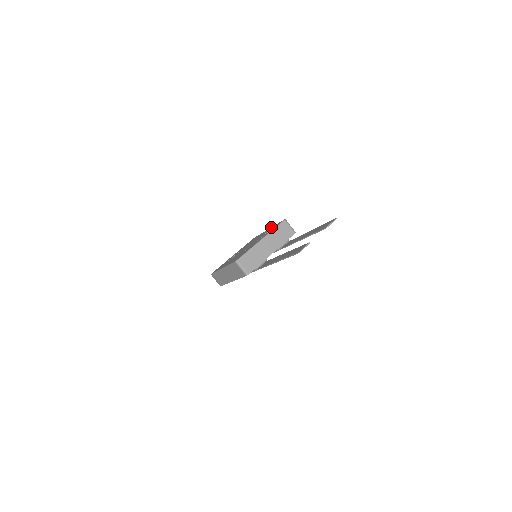
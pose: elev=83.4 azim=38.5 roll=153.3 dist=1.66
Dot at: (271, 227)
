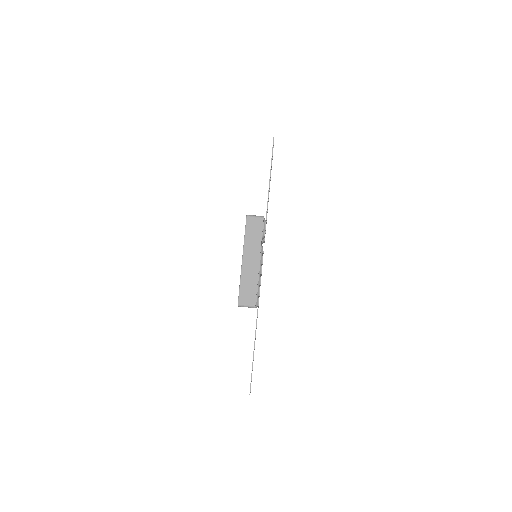
Dot at: occluded
